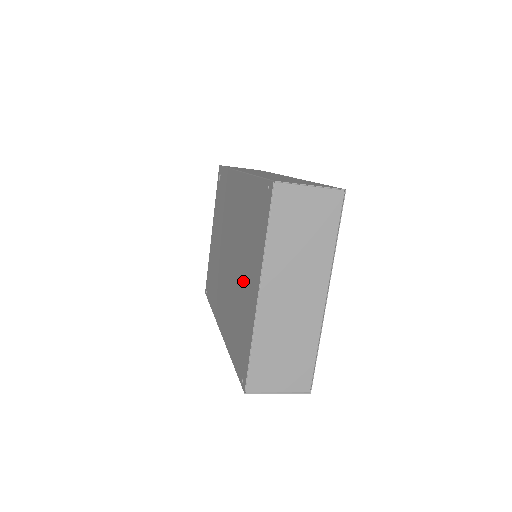
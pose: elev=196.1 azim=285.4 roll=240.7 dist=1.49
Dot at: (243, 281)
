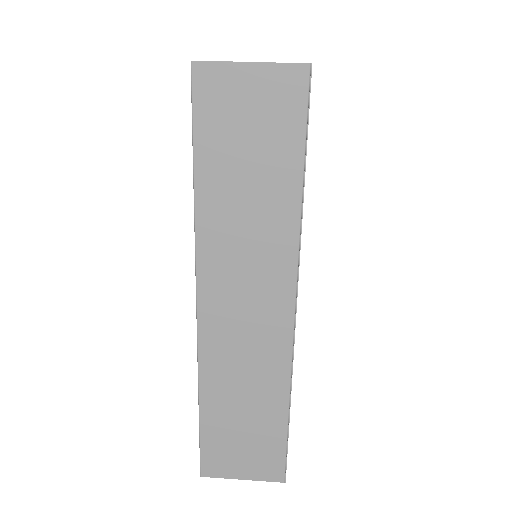
Dot at: occluded
